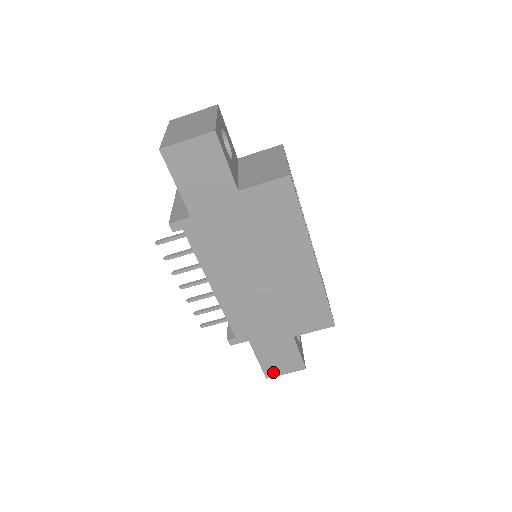
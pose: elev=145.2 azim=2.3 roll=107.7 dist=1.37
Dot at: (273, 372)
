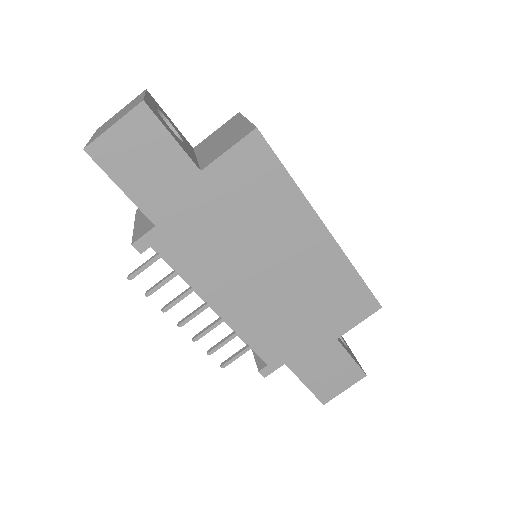
Dot at: (329, 394)
